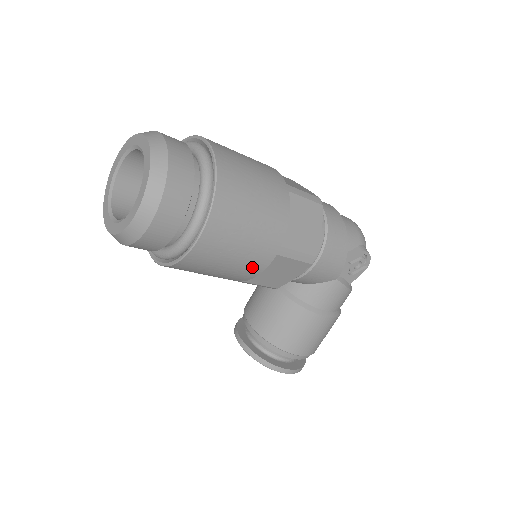
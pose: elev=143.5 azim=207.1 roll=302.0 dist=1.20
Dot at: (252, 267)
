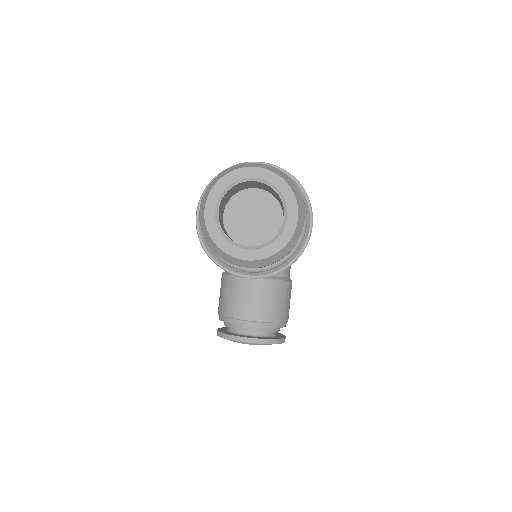
Dot at: occluded
